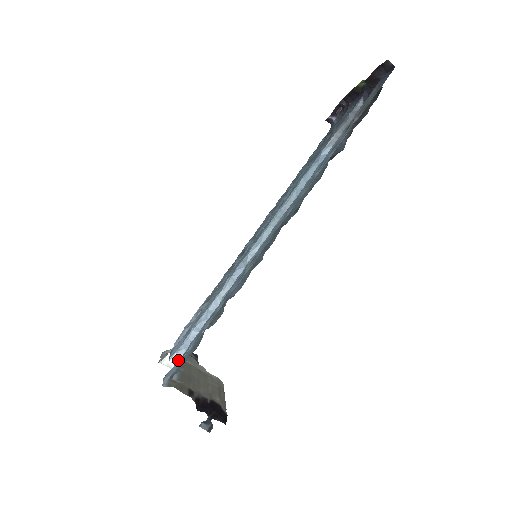
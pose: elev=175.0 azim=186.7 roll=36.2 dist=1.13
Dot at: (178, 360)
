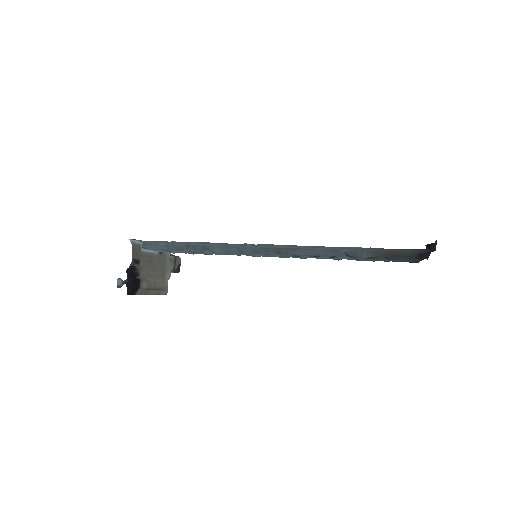
Dot at: (154, 242)
